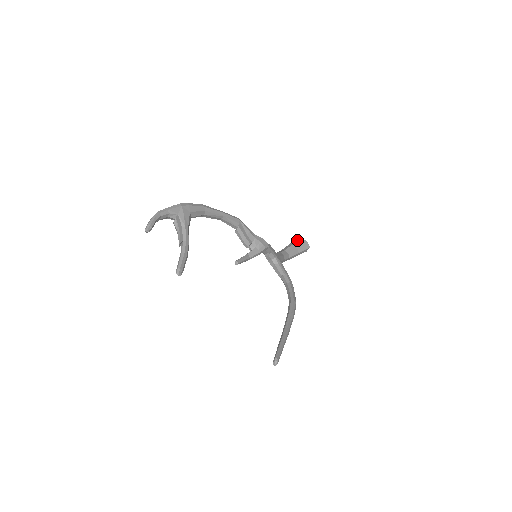
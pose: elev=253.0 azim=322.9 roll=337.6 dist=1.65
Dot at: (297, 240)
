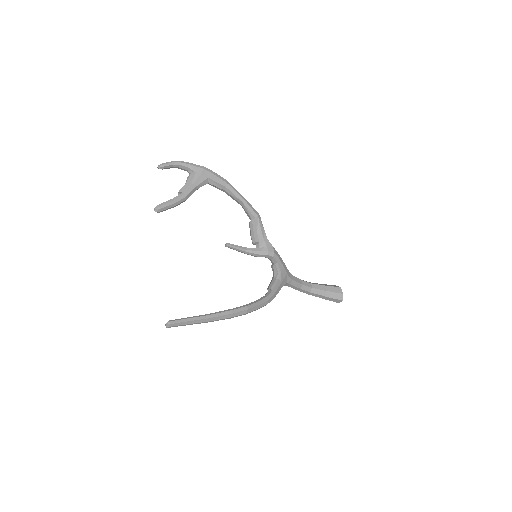
Dot at: (334, 286)
